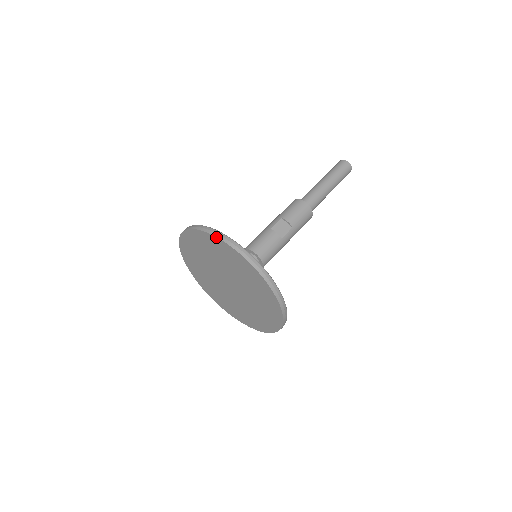
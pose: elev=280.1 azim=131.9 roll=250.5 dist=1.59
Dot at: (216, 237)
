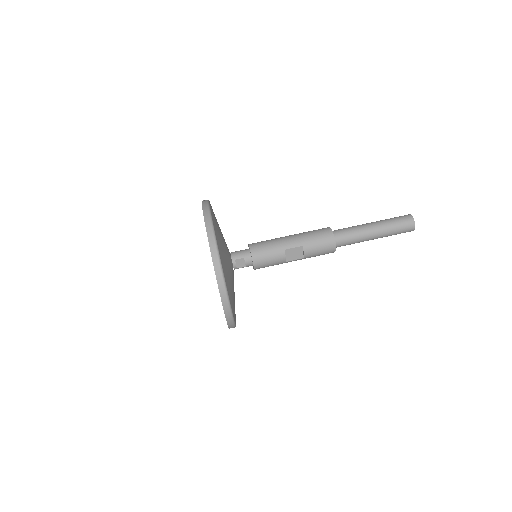
Dot at: occluded
